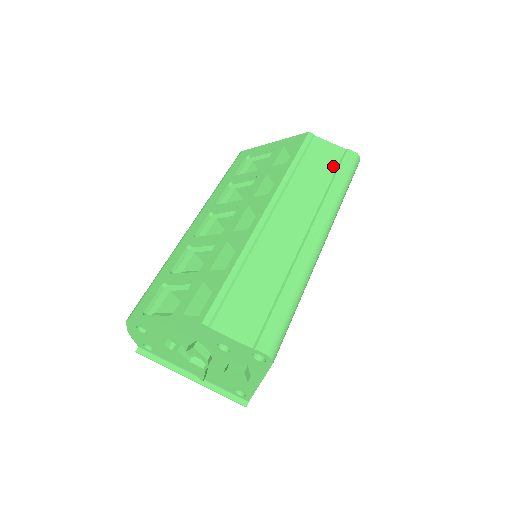
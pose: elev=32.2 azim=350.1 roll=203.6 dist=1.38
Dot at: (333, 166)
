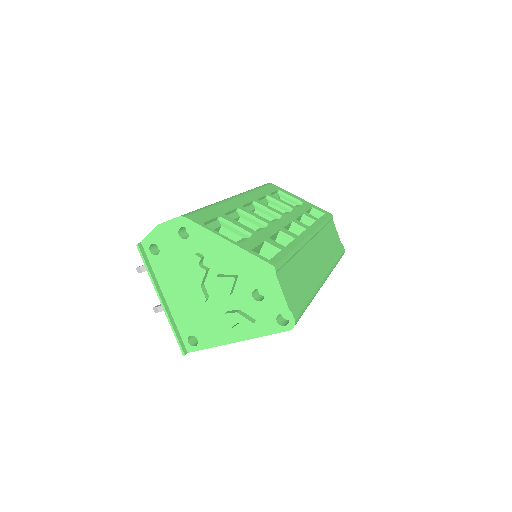
Dot at: (336, 246)
